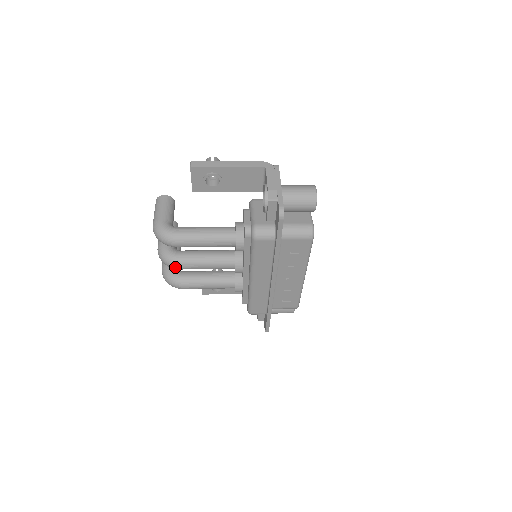
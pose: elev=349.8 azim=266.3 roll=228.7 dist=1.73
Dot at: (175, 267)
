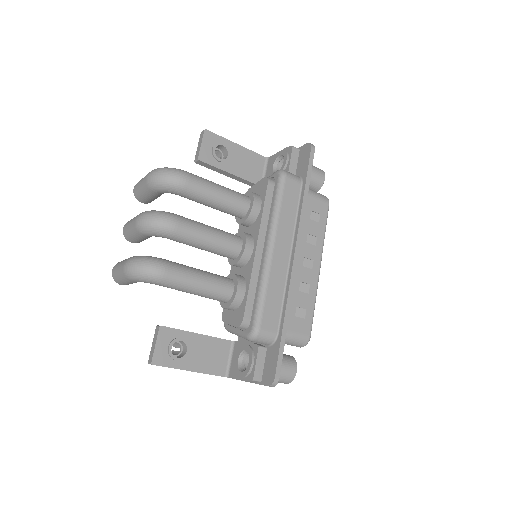
Dot at: (171, 223)
